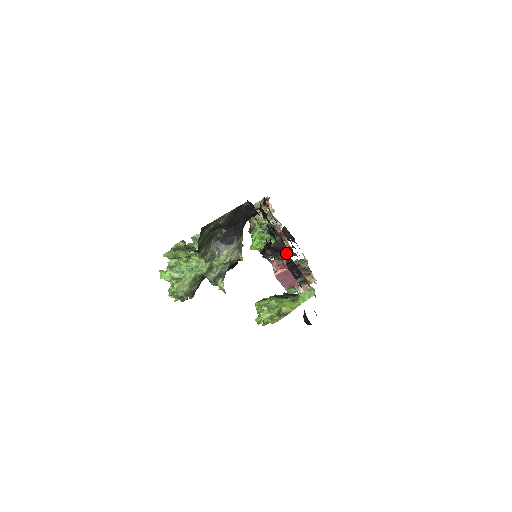
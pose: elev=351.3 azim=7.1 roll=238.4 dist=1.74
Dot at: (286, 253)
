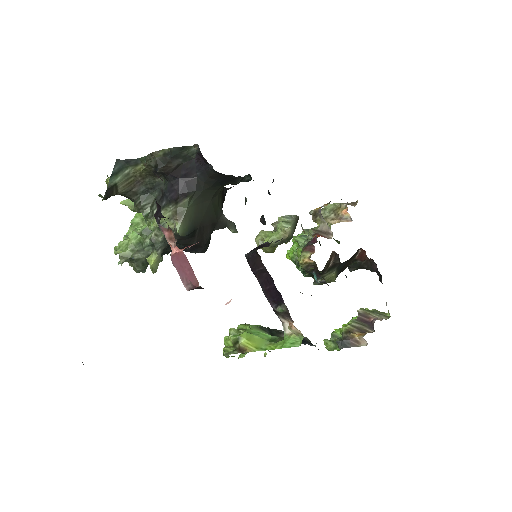
Dot at: occluded
